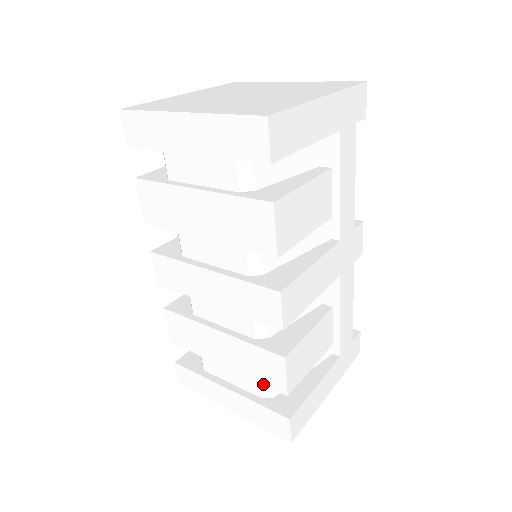
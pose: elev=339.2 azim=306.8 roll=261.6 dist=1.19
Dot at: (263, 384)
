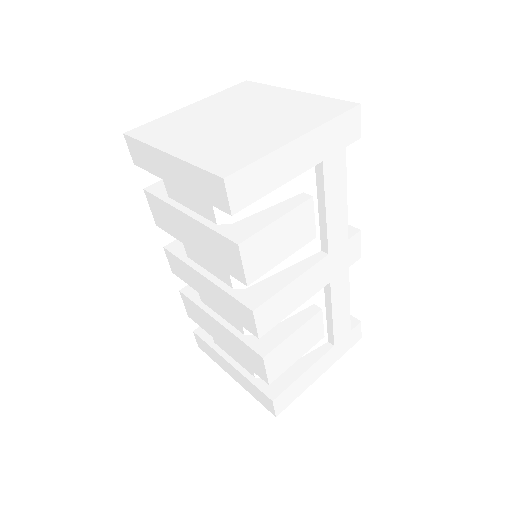
Dot at: (252, 370)
